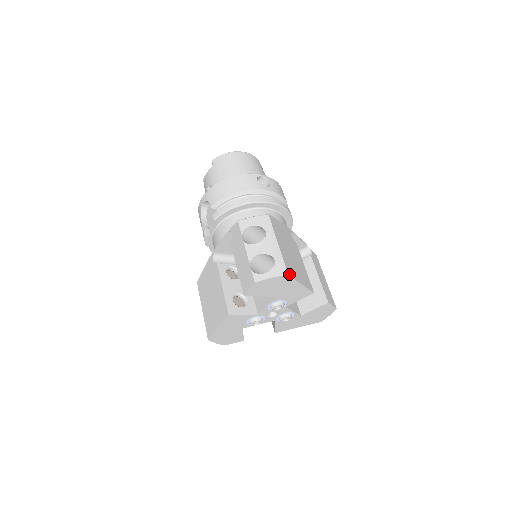
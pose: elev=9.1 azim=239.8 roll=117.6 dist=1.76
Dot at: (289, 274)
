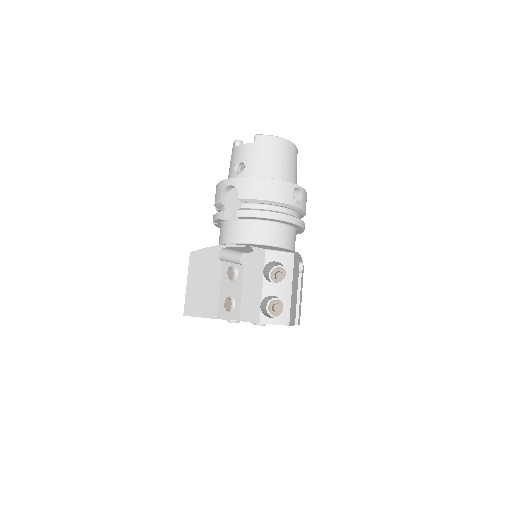
Dot at: occluded
